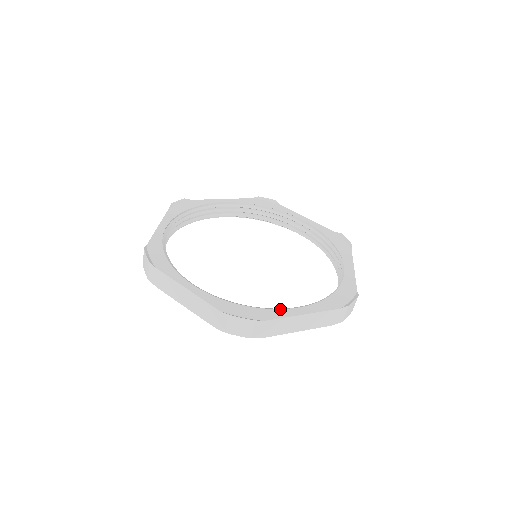
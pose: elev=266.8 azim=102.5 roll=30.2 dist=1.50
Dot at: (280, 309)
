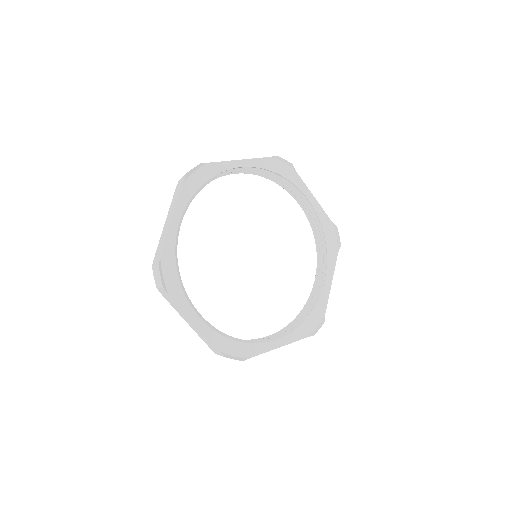
Dot at: (264, 343)
